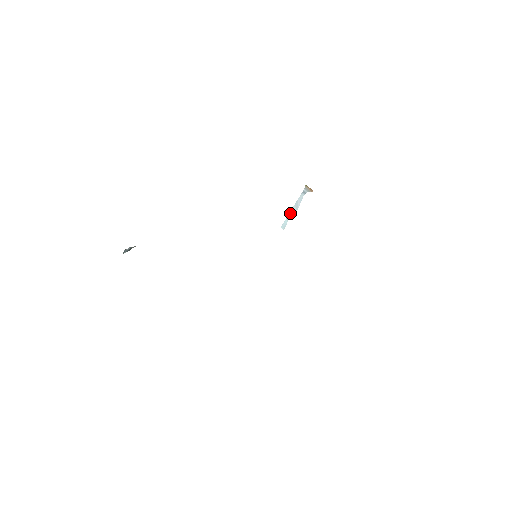
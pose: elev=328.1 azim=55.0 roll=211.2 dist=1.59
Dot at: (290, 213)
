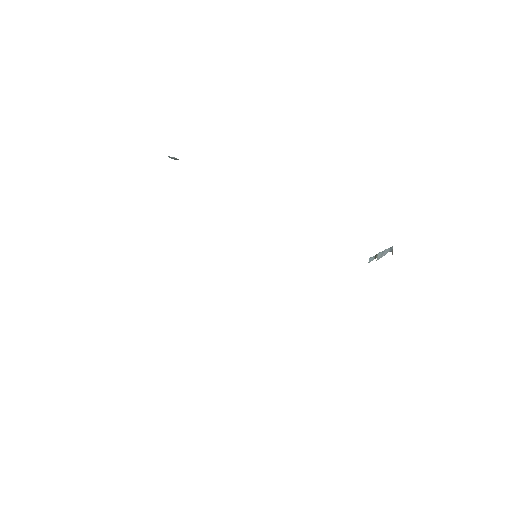
Dot at: (377, 254)
